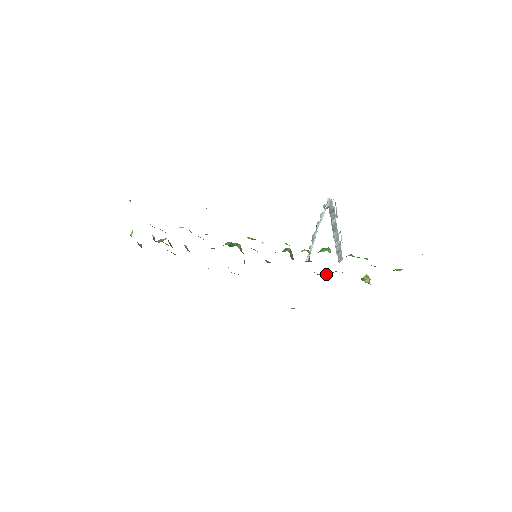
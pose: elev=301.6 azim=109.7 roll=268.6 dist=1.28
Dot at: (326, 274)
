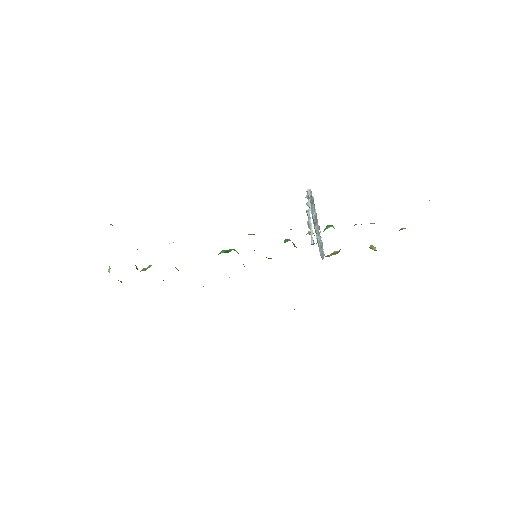
Dot at: (333, 254)
